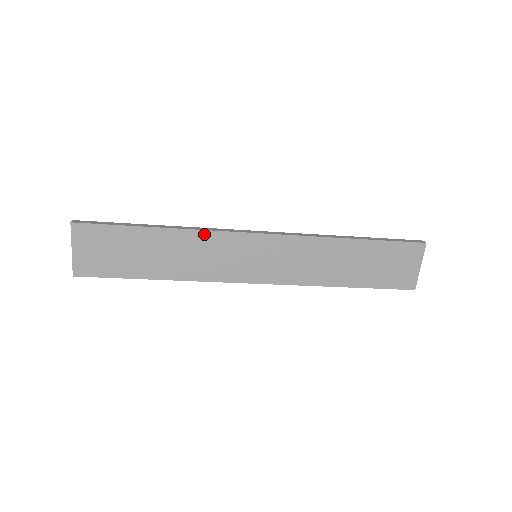
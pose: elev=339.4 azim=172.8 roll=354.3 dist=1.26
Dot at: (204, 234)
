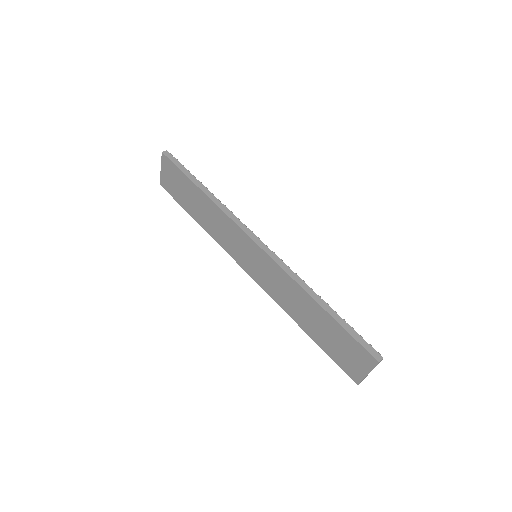
Dot at: (225, 216)
